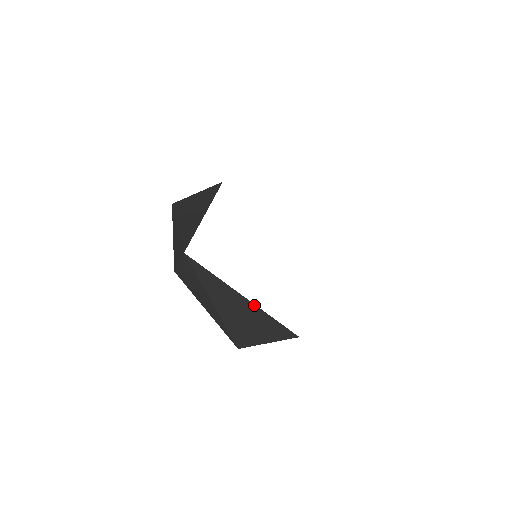
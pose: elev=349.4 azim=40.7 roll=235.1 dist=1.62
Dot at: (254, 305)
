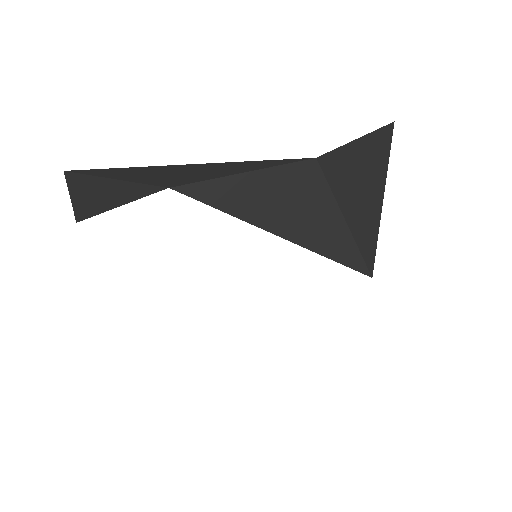
Dot at: (178, 166)
